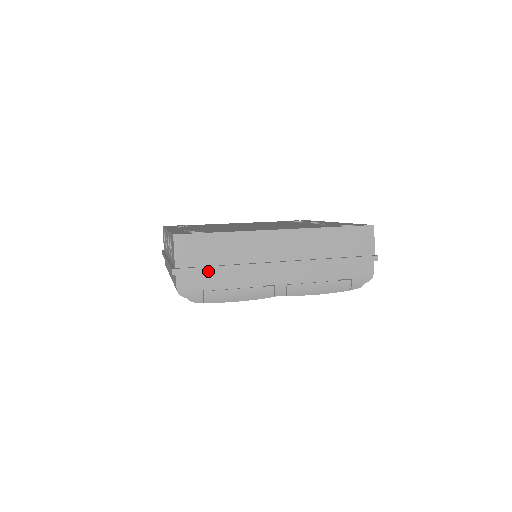
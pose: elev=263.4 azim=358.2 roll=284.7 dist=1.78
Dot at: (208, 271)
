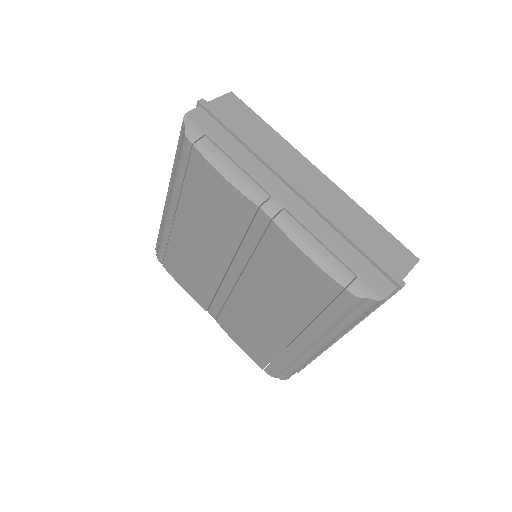
Dot at: (228, 126)
